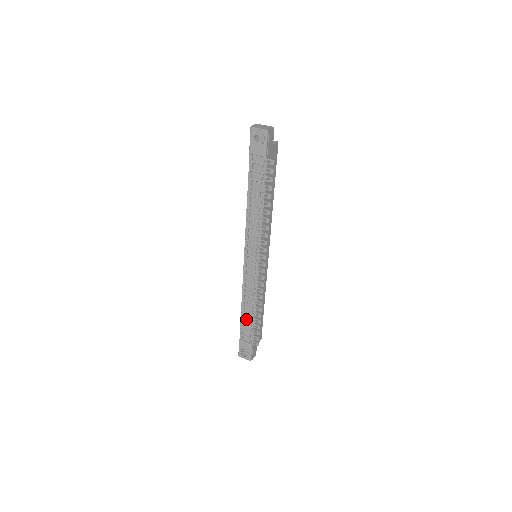
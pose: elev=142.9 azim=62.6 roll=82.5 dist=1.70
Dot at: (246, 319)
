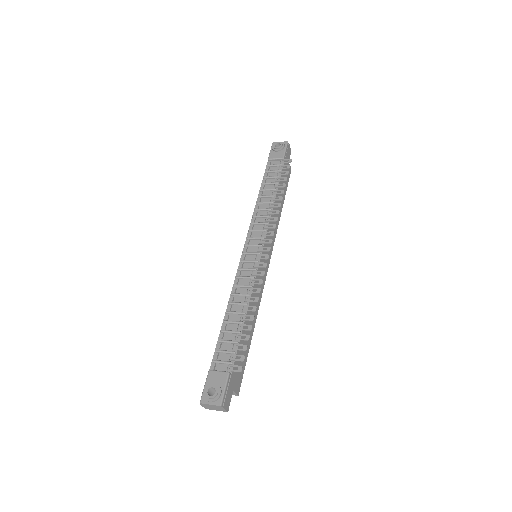
Dot at: (229, 330)
